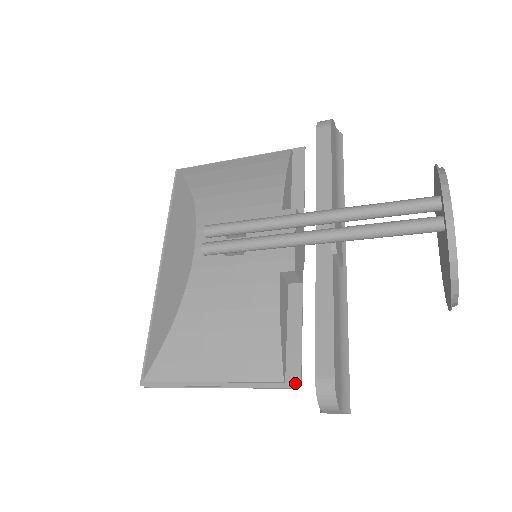
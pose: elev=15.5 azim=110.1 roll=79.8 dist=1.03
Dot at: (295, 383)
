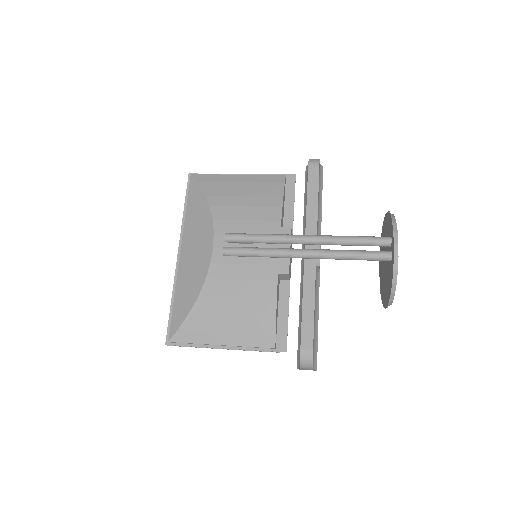
Dot at: (282, 349)
